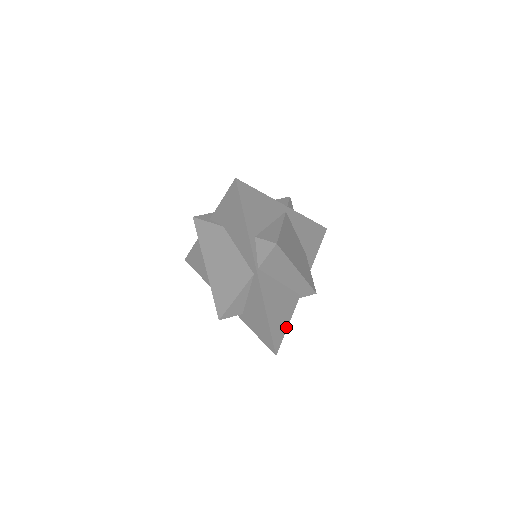
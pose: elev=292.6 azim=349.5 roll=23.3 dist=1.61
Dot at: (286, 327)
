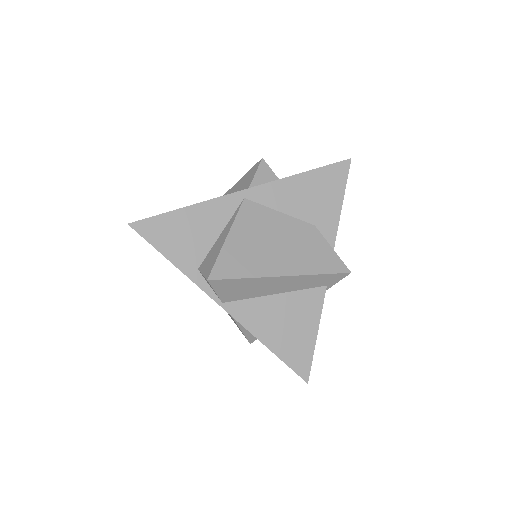
Dot at: (313, 340)
